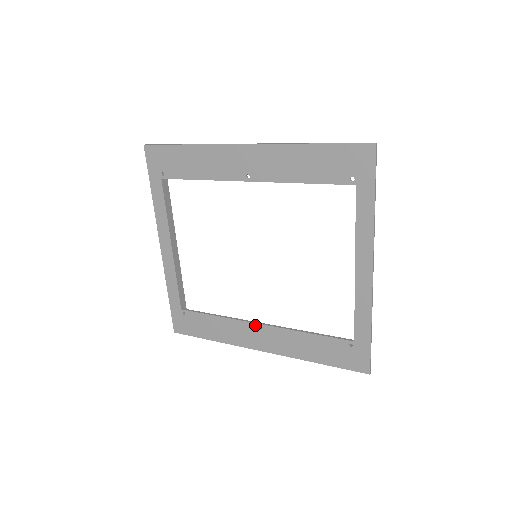
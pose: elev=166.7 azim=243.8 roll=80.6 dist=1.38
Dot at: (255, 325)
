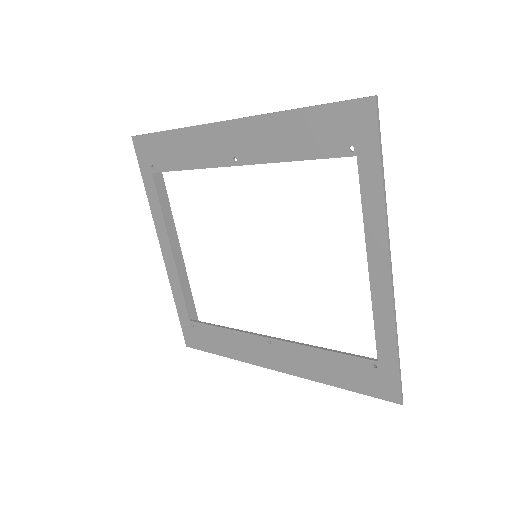
Dot at: (264, 339)
